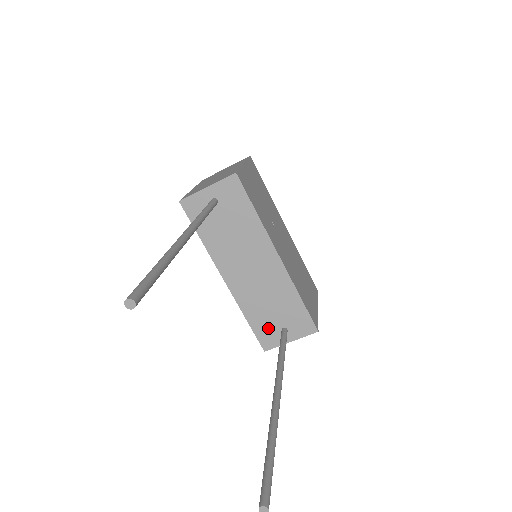
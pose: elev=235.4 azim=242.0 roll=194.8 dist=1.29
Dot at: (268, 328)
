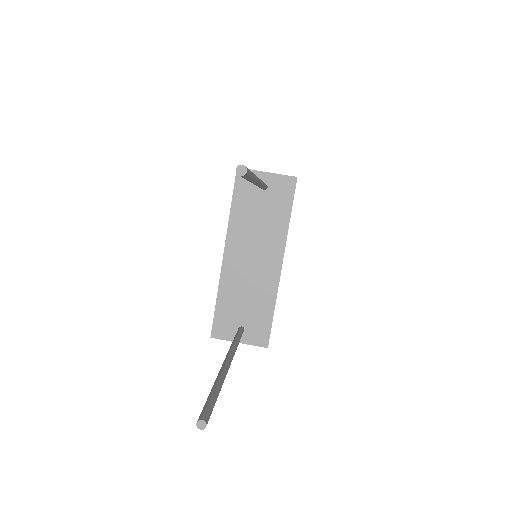
Dot at: (229, 318)
